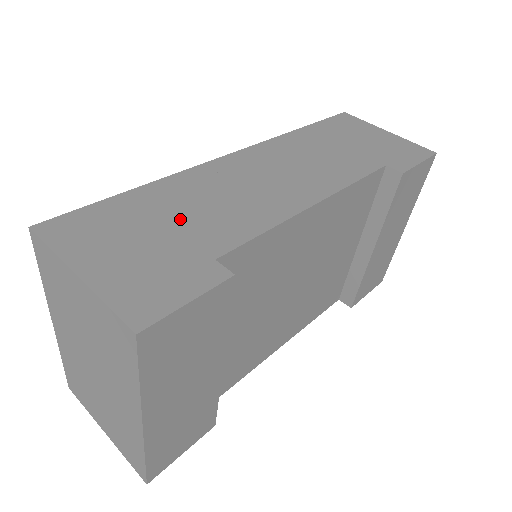
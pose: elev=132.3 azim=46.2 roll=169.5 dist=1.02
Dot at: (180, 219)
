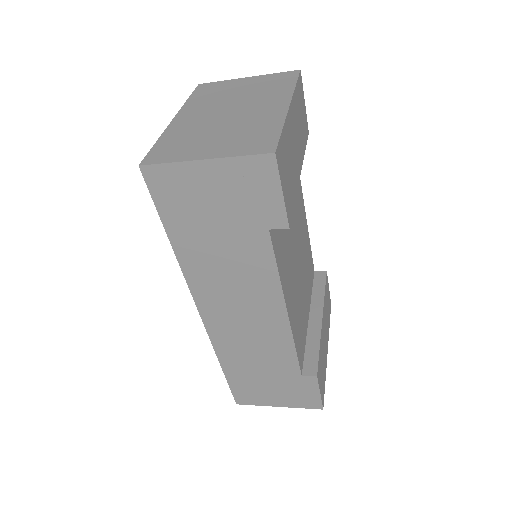
Dot at: occluded
